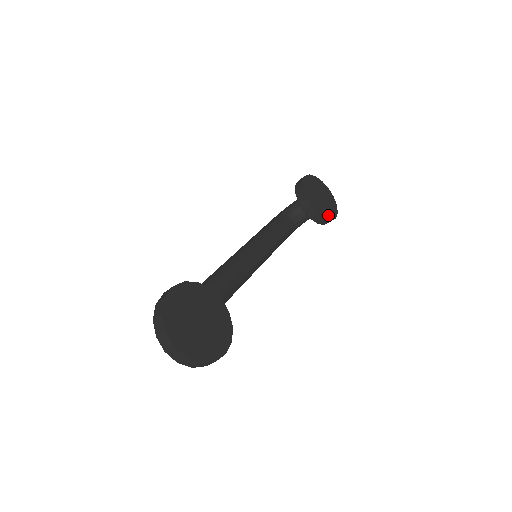
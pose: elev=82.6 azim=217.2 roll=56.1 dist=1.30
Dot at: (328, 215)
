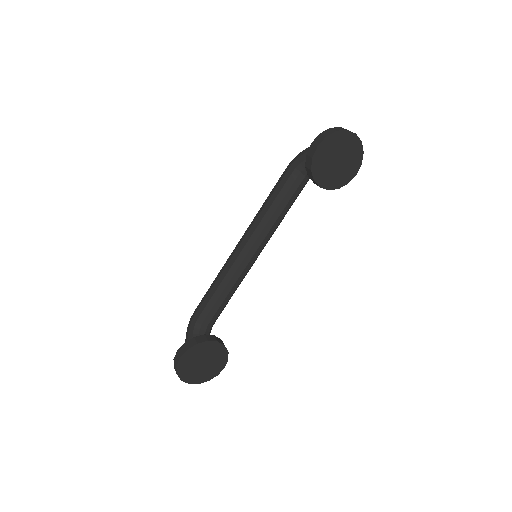
Dot at: (345, 179)
